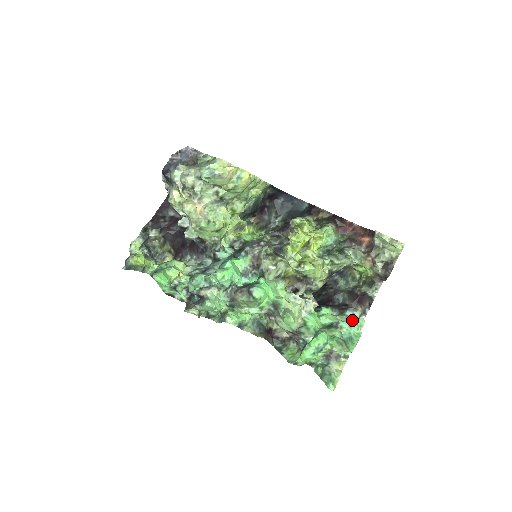
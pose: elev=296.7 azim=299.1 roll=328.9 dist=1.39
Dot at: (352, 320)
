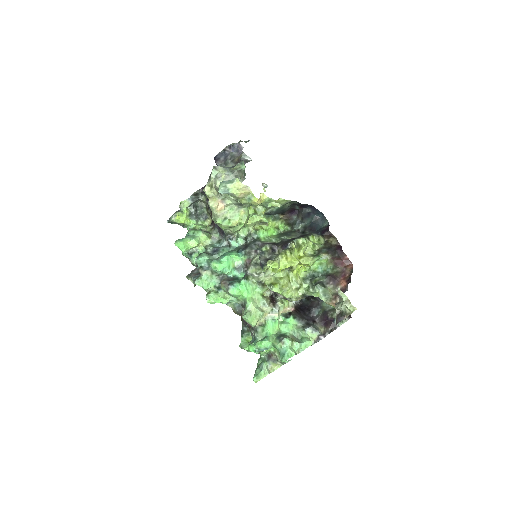
Dot at: (303, 339)
